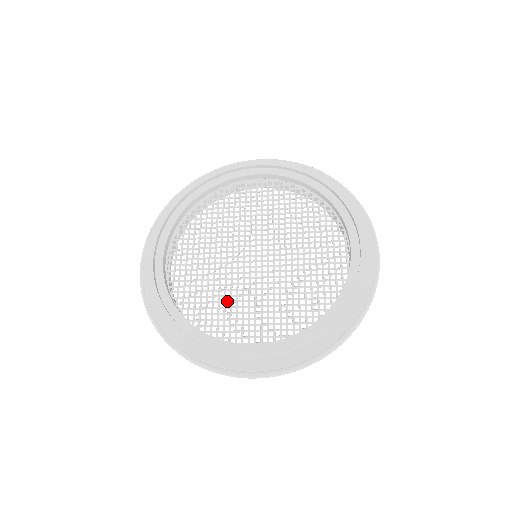
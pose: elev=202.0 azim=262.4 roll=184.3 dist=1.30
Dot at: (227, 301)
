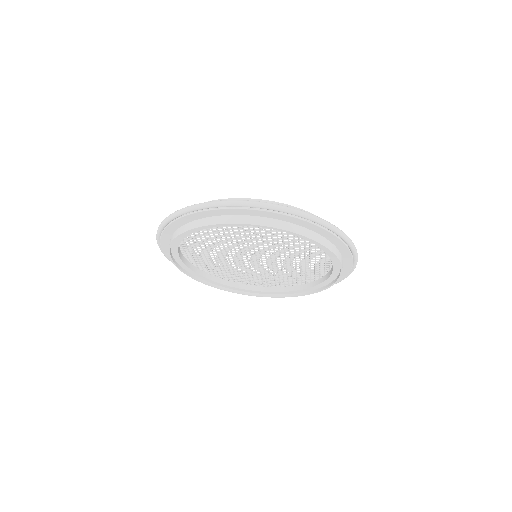
Dot at: (239, 271)
